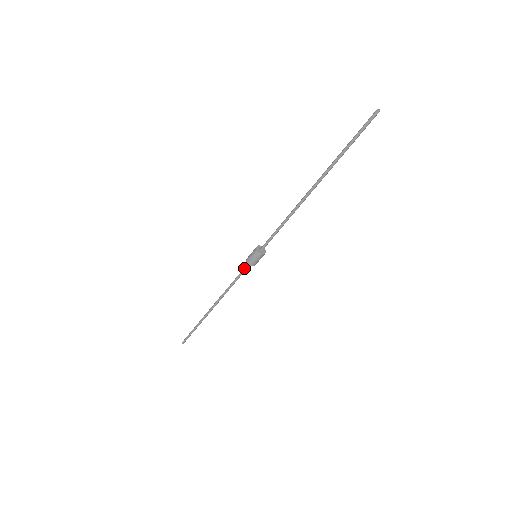
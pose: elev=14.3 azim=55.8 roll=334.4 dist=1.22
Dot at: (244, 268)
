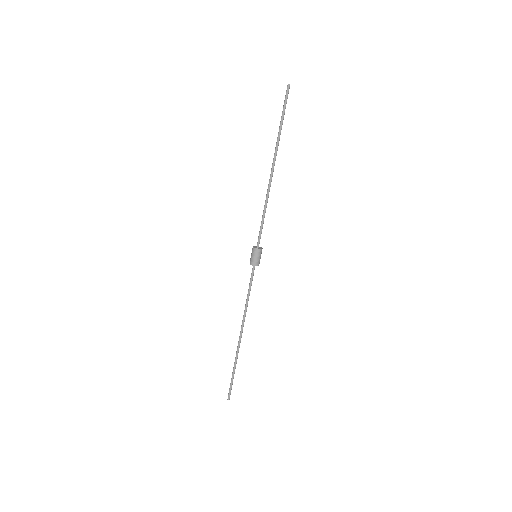
Dot at: (251, 274)
